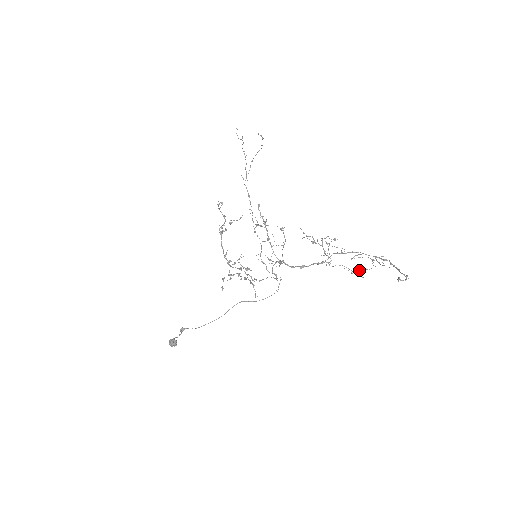
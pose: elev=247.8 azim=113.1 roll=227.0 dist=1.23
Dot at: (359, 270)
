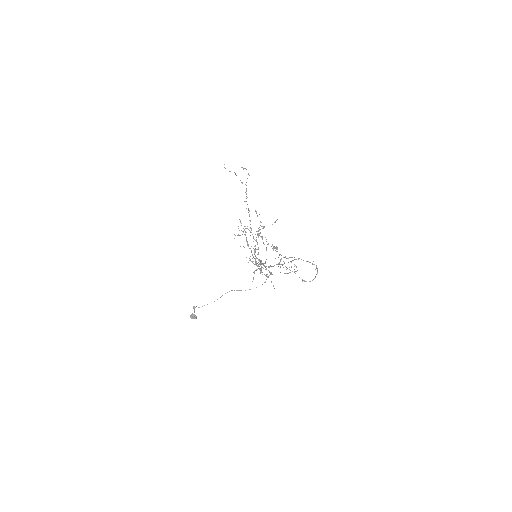
Dot at: occluded
